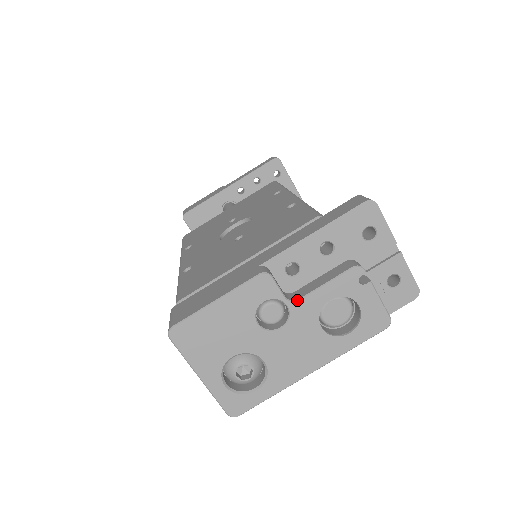
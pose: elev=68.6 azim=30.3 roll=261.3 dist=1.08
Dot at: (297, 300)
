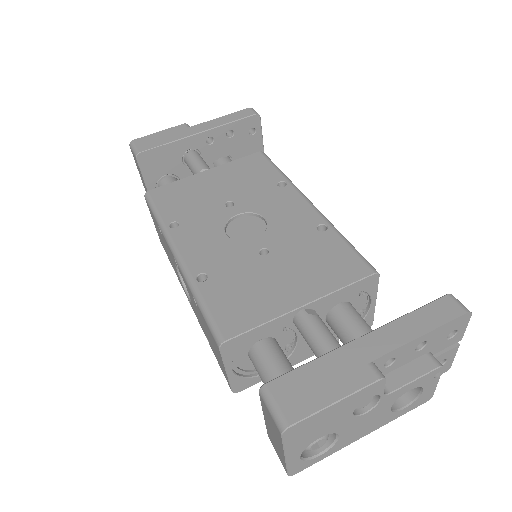
Dot at: (390, 393)
